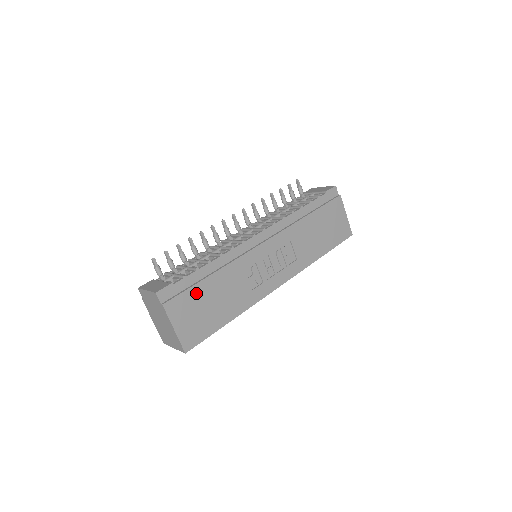
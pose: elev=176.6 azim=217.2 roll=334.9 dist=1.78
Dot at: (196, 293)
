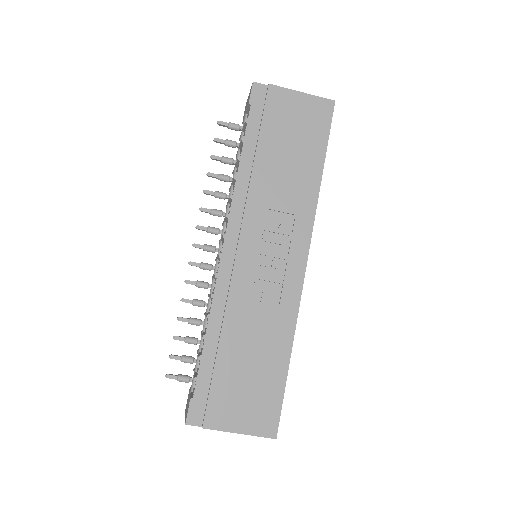
Dot at: (223, 380)
